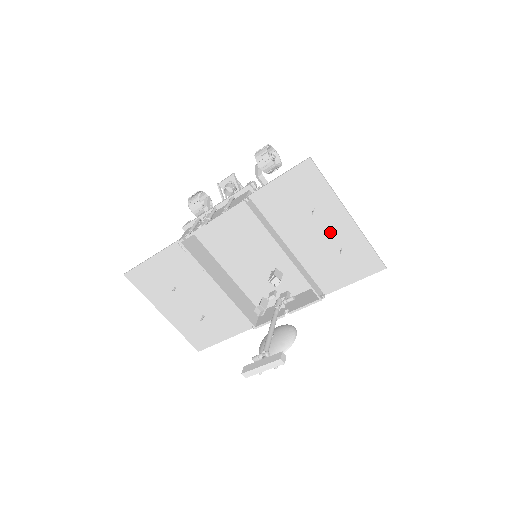
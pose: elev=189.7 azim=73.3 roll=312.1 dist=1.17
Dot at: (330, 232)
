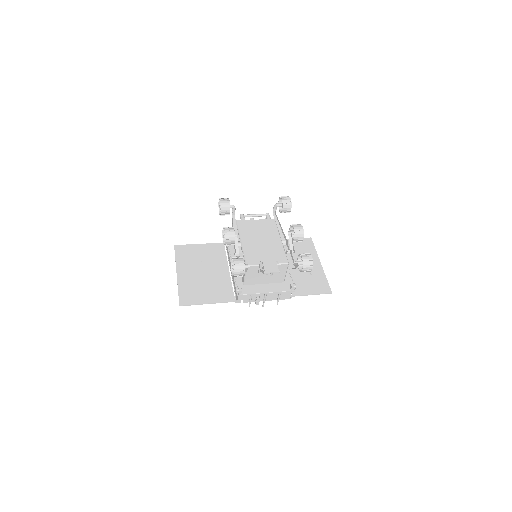
Dot at: occluded
